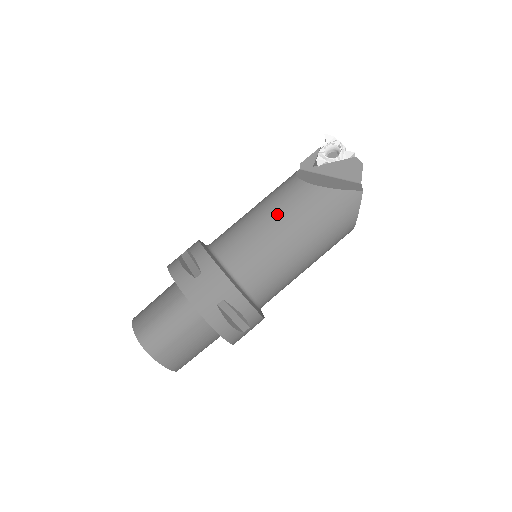
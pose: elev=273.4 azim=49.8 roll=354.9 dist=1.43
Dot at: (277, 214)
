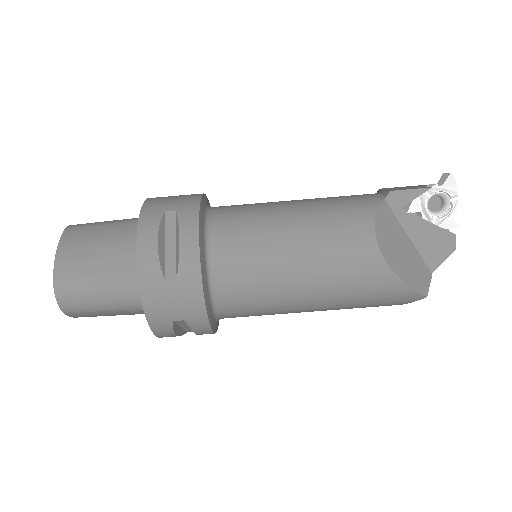
Dot at: (315, 262)
